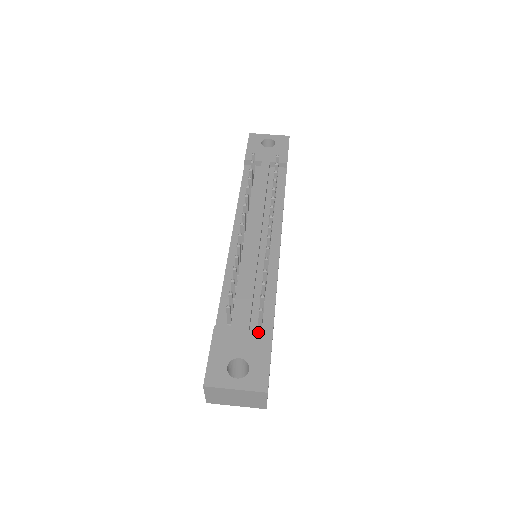
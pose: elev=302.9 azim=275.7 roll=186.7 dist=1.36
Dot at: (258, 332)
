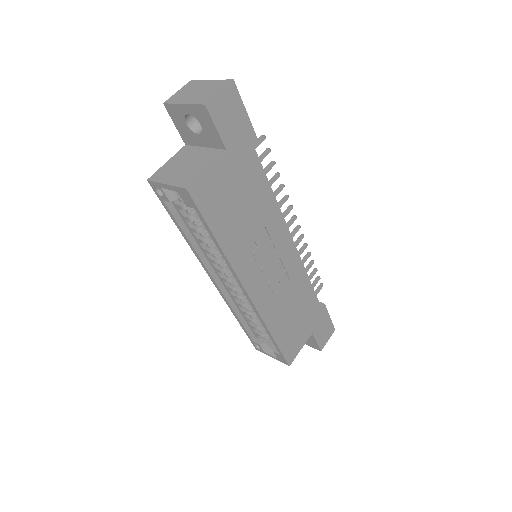
Dot at: occluded
